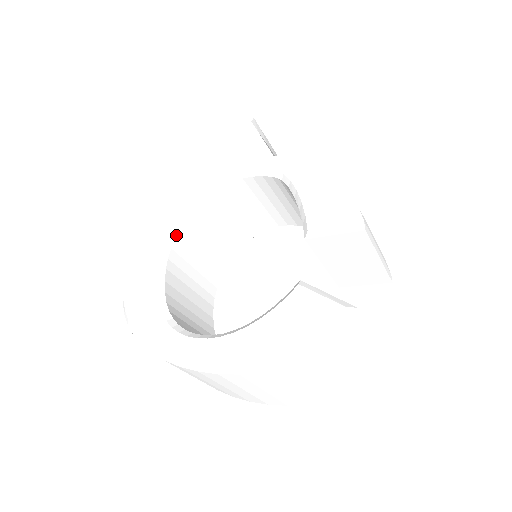
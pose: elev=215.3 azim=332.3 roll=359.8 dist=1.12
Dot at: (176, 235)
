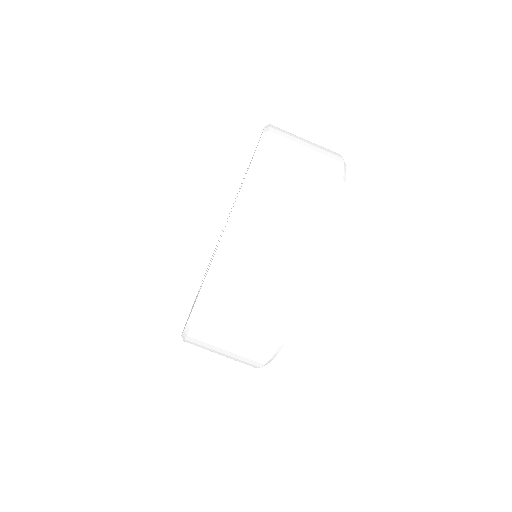
Dot at: occluded
